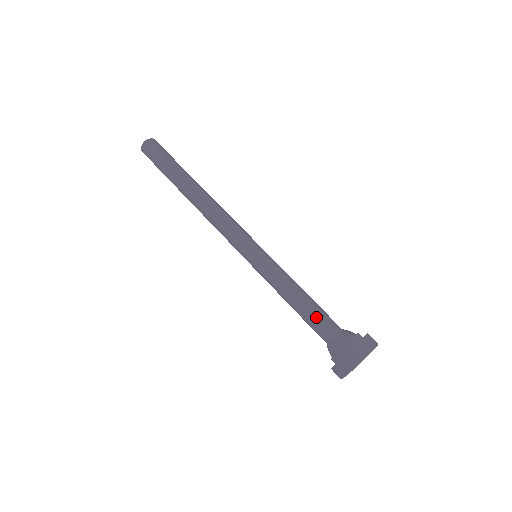
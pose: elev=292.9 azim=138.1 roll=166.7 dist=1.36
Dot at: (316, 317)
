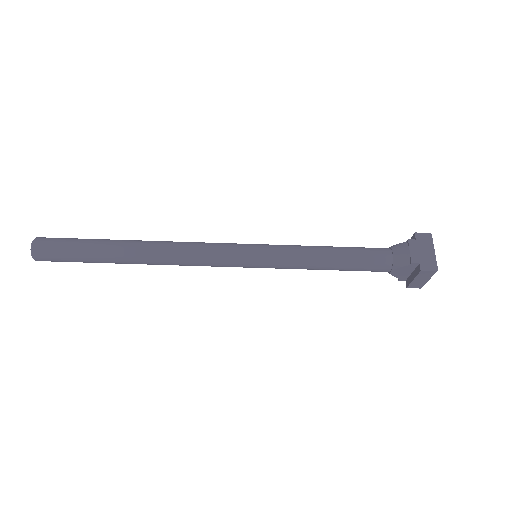
Dot at: (363, 259)
